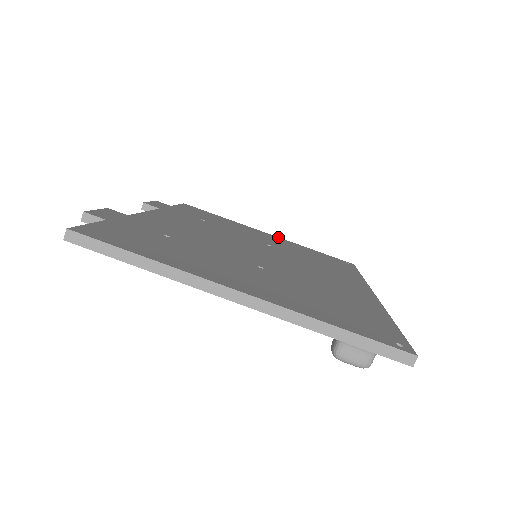
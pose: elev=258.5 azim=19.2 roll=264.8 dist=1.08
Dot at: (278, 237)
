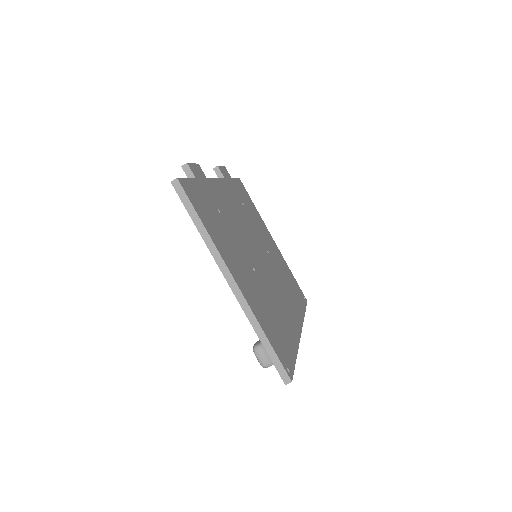
Dot at: occluded
